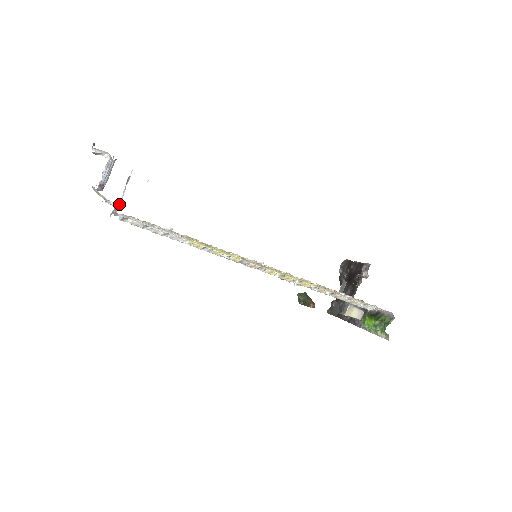
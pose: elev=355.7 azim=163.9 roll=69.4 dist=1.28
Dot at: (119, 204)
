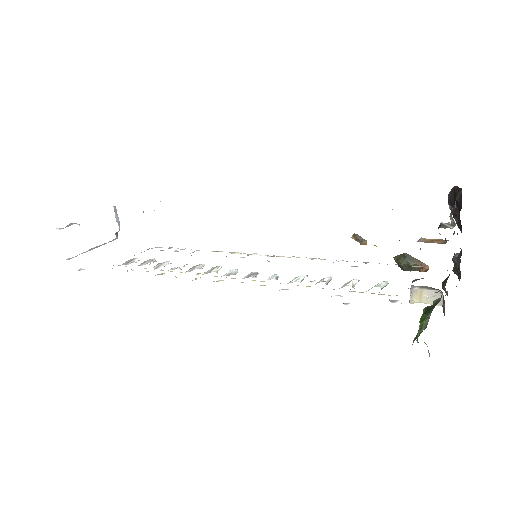
Dot at: occluded
